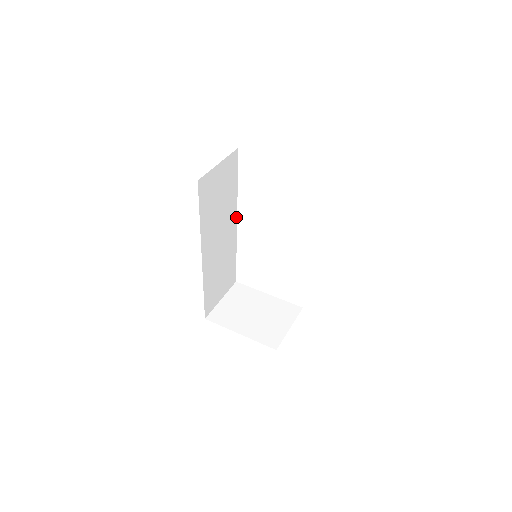
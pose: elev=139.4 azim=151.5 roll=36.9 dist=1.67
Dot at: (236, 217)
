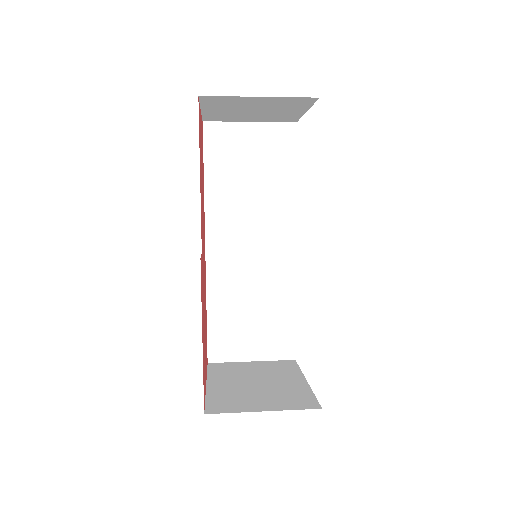
Dot at: (294, 234)
